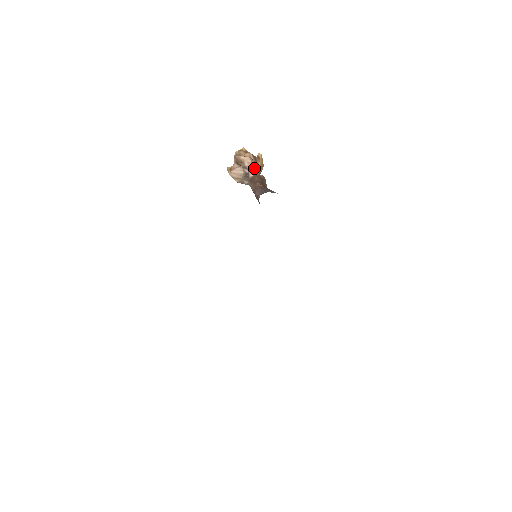
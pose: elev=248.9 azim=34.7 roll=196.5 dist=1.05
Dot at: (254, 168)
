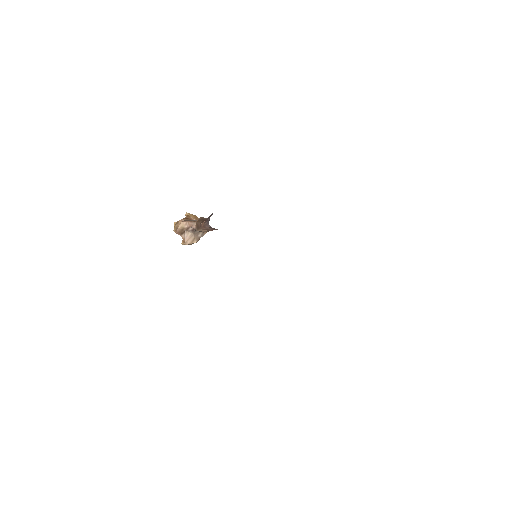
Dot at: (191, 222)
